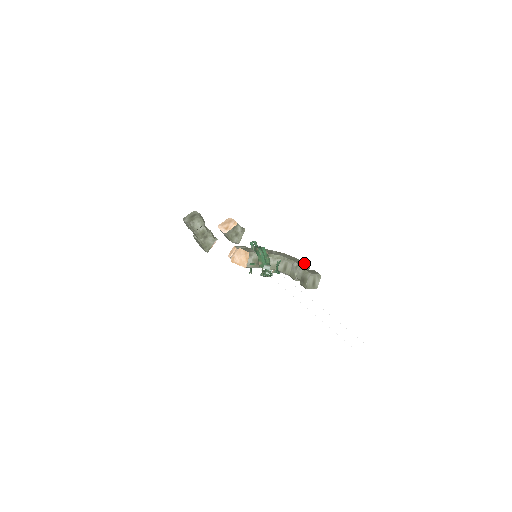
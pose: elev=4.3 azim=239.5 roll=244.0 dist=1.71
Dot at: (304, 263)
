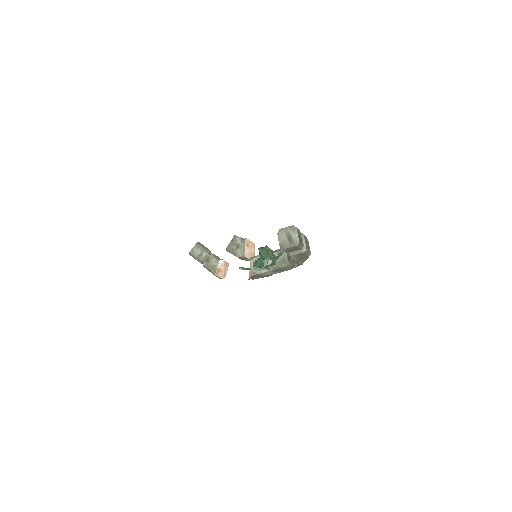
Dot at: occluded
